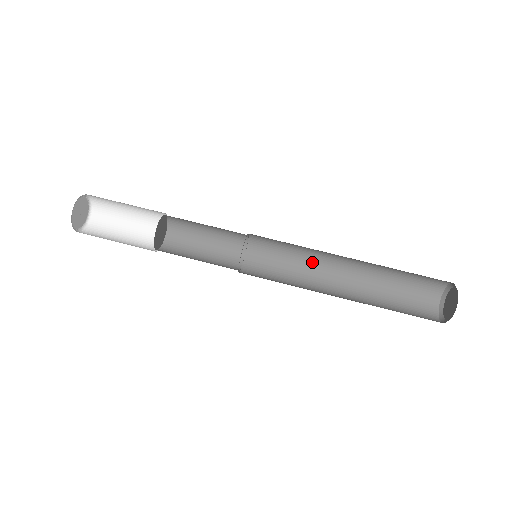
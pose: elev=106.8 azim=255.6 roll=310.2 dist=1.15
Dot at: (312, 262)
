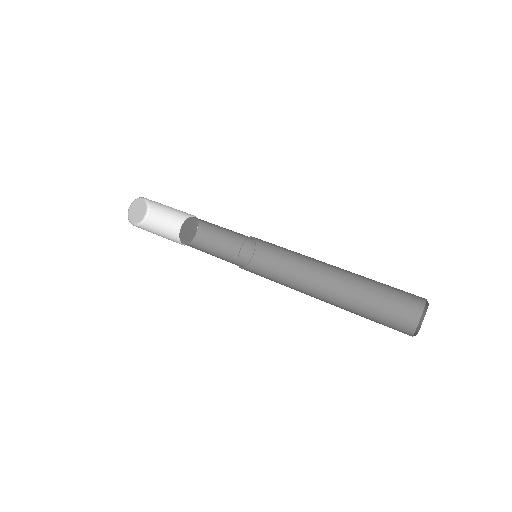
Dot at: (296, 288)
